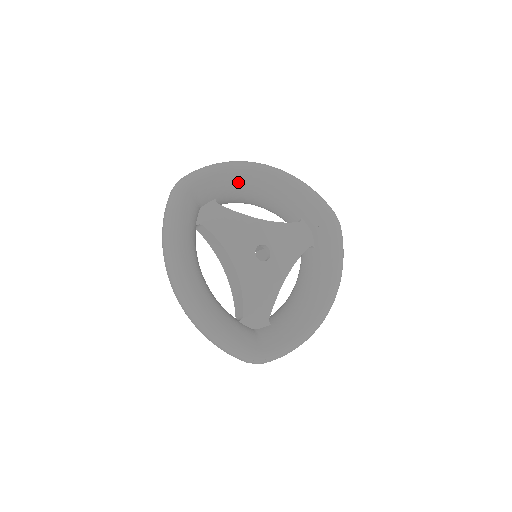
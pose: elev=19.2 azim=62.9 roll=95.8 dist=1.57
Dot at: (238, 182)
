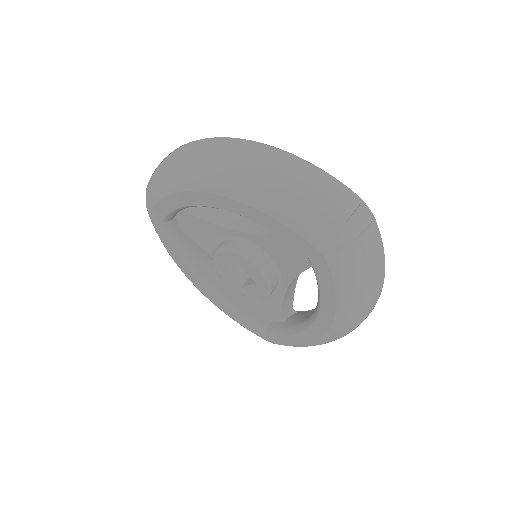
Dot at: occluded
